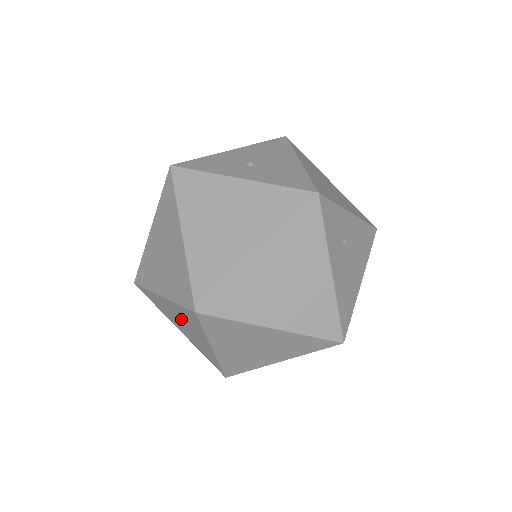
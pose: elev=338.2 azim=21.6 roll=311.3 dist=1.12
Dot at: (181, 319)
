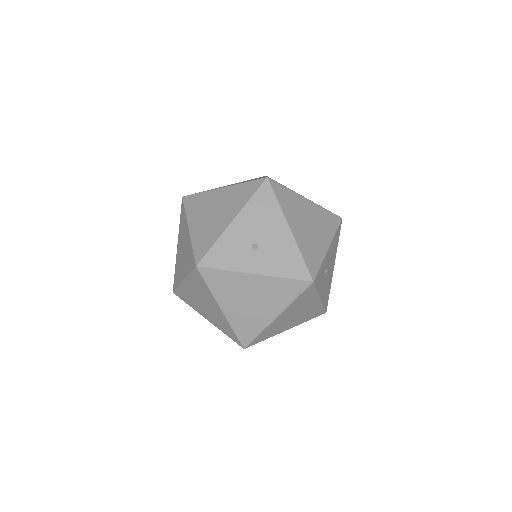
Dot at: occluded
